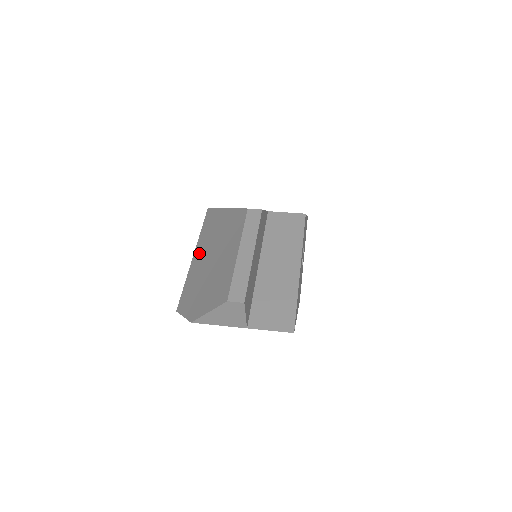
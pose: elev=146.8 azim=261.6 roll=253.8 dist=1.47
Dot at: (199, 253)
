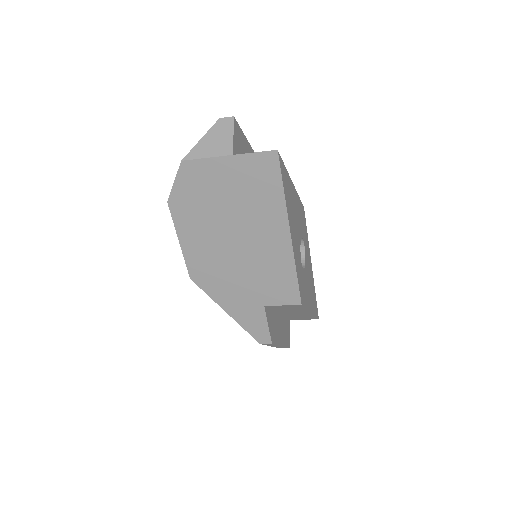
Dot at: occluded
